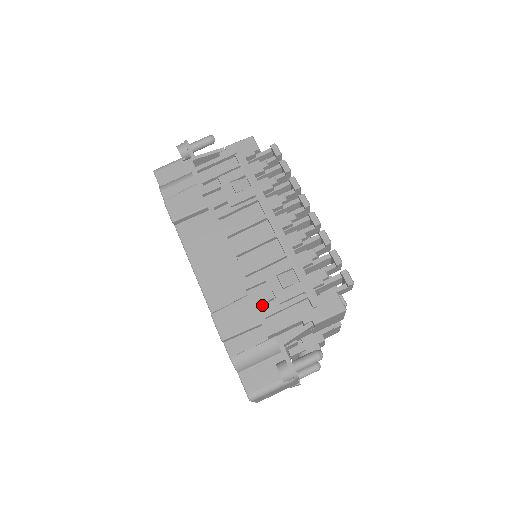
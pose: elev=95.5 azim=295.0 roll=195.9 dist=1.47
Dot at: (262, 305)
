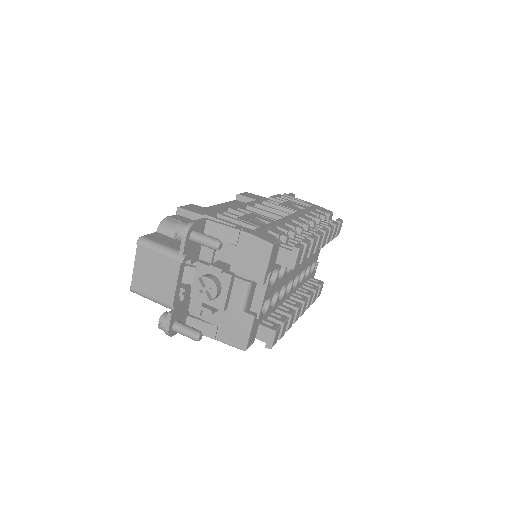
Dot at: occluded
